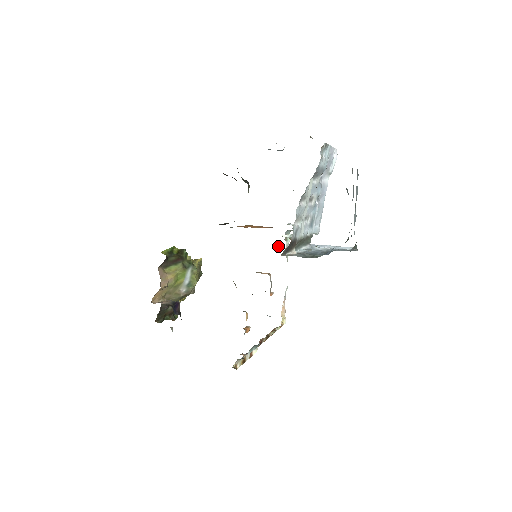
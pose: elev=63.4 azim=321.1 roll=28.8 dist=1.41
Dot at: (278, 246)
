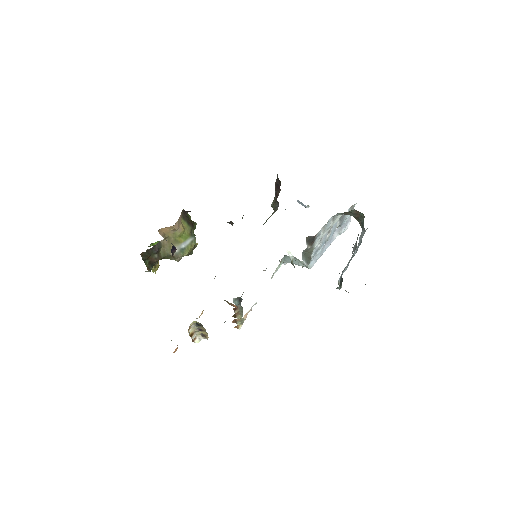
Dot at: occluded
